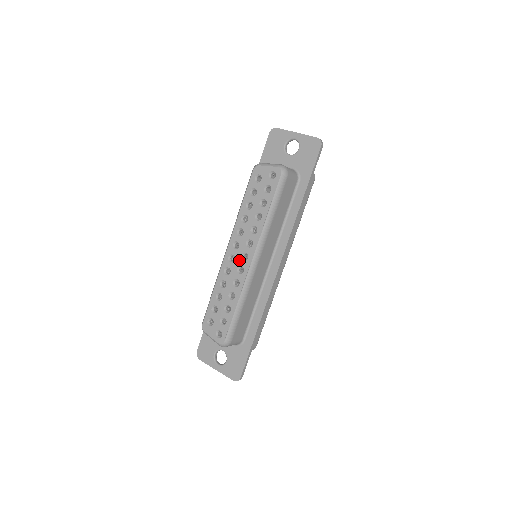
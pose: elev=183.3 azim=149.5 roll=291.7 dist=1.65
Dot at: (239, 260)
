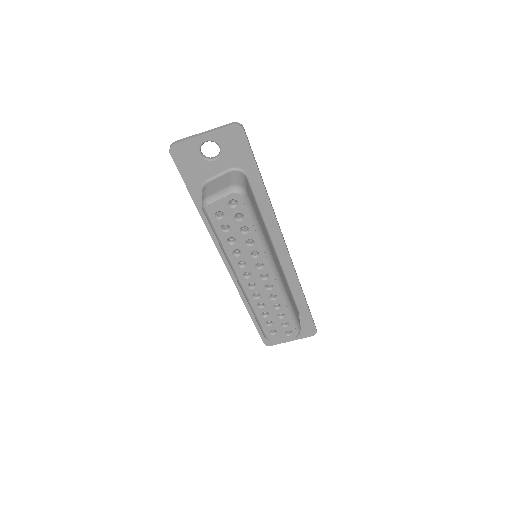
Dot at: (261, 282)
